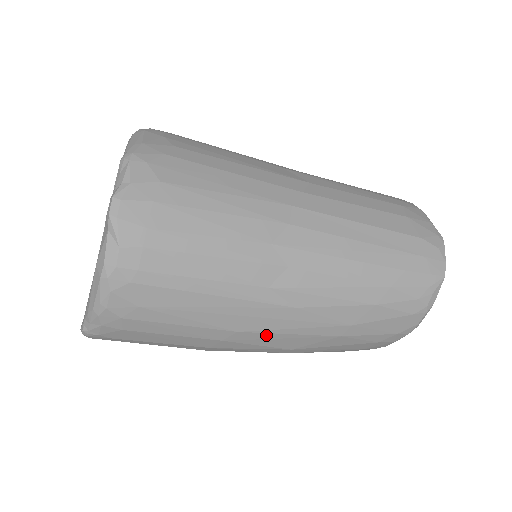
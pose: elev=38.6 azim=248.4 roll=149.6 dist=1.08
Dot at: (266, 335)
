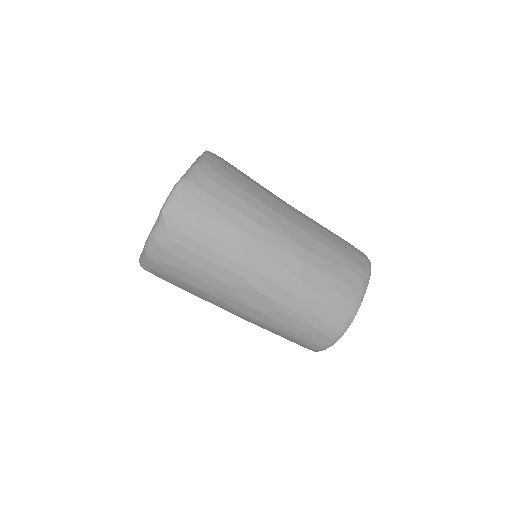
Dot at: (288, 222)
